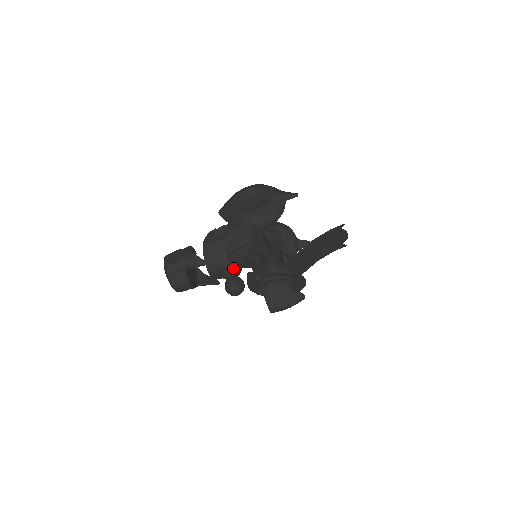
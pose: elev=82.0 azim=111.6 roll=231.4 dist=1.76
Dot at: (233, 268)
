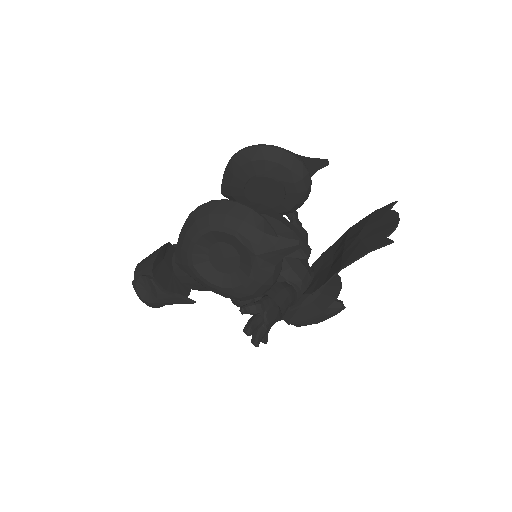
Dot at: occluded
